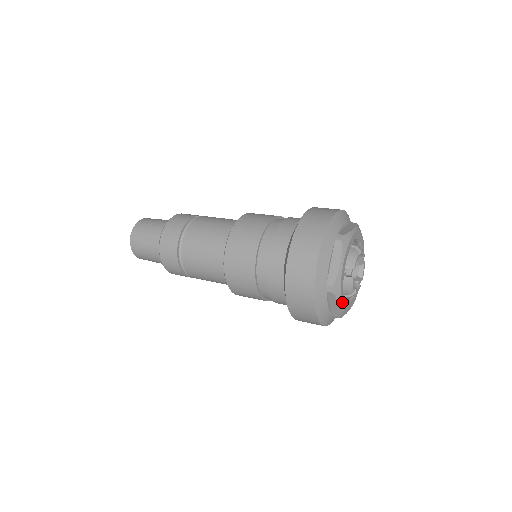
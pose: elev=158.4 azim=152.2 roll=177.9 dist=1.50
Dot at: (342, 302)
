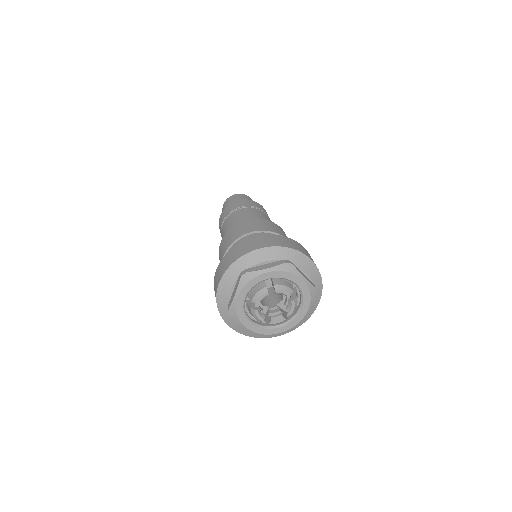
Dot at: (247, 326)
